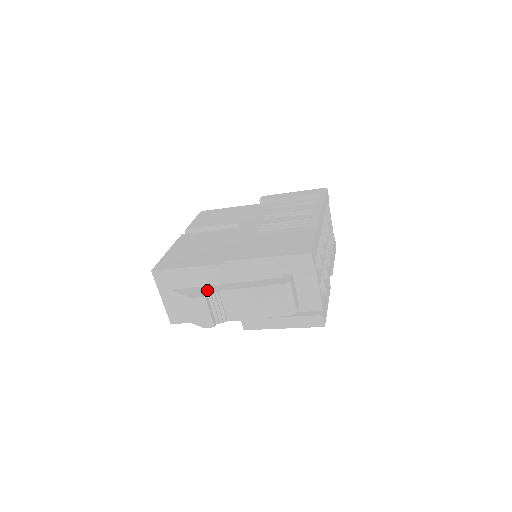
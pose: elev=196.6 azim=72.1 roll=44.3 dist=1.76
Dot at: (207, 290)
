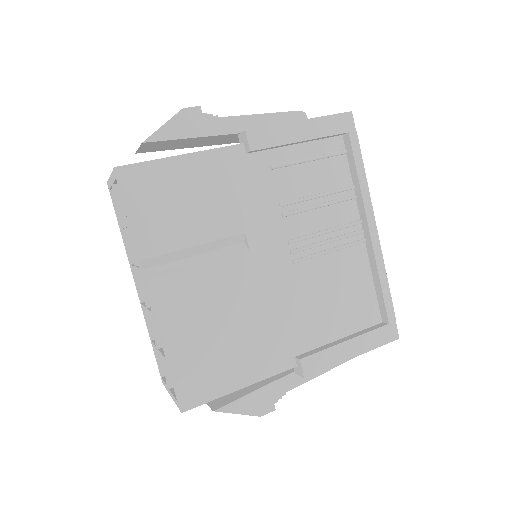
Dot at: (270, 397)
